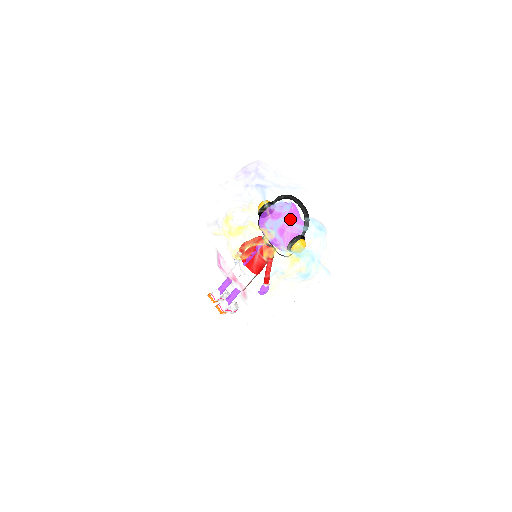
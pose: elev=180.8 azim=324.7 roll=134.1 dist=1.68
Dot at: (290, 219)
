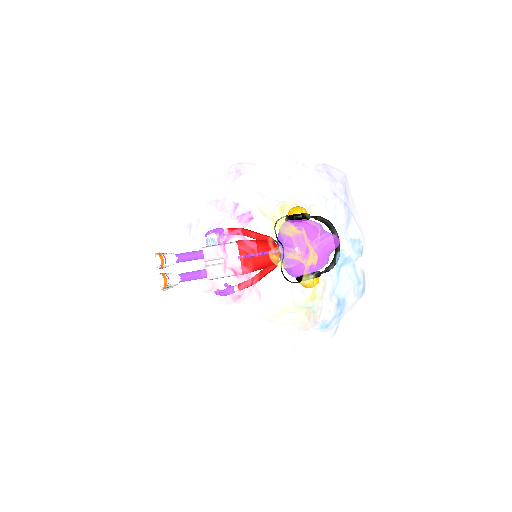
Dot at: (356, 265)
